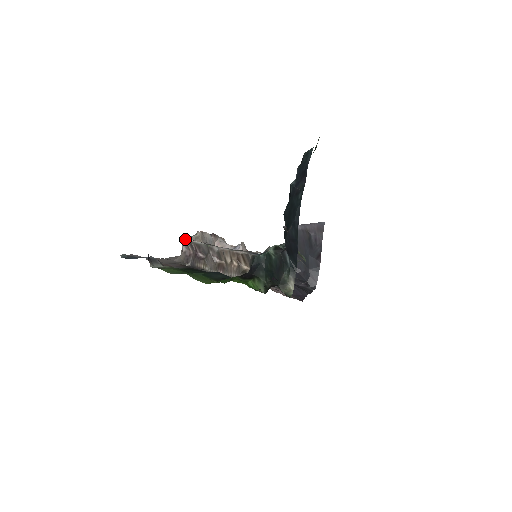
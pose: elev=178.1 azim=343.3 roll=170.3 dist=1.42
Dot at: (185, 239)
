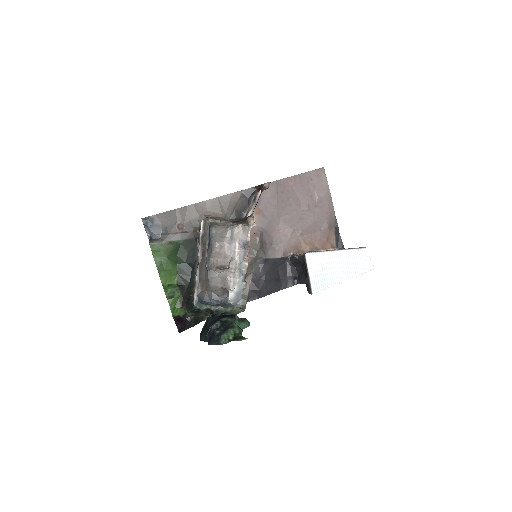
Dot at: occluded
